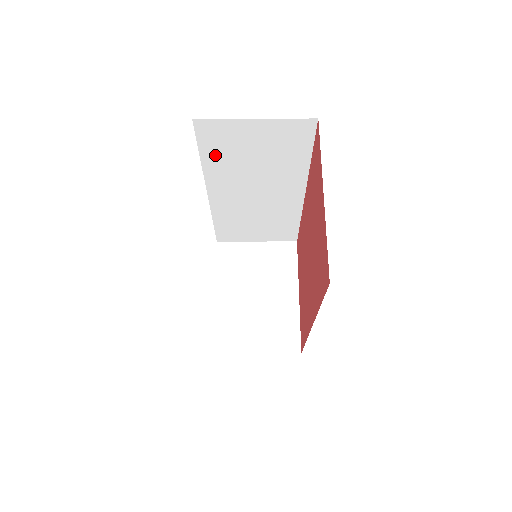
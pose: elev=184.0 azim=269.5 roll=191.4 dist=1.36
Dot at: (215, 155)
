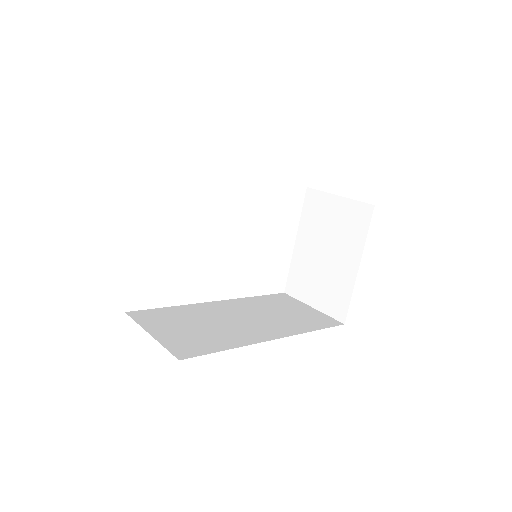
Dot at: occluded
